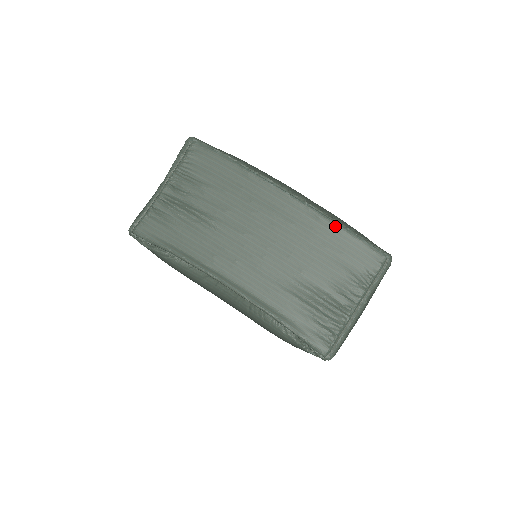
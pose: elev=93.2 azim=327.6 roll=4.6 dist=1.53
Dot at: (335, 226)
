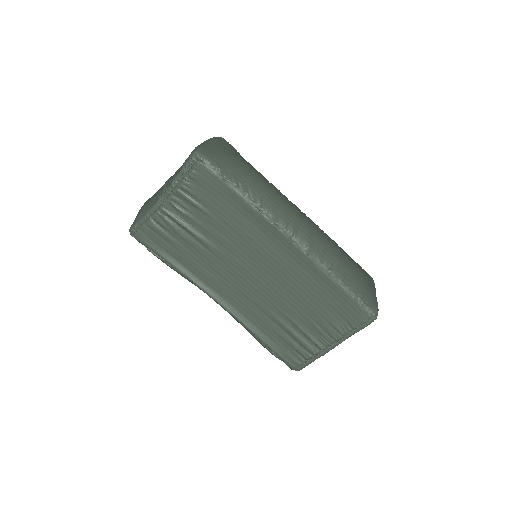
Dot at: (330, 281)
